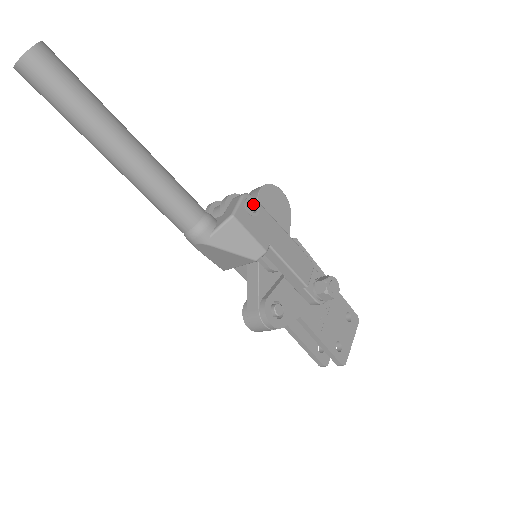
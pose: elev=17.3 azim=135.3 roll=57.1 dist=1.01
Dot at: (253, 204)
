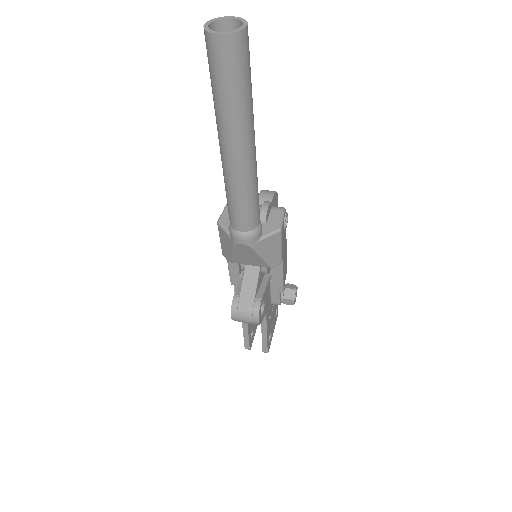
Dot at: occluded
